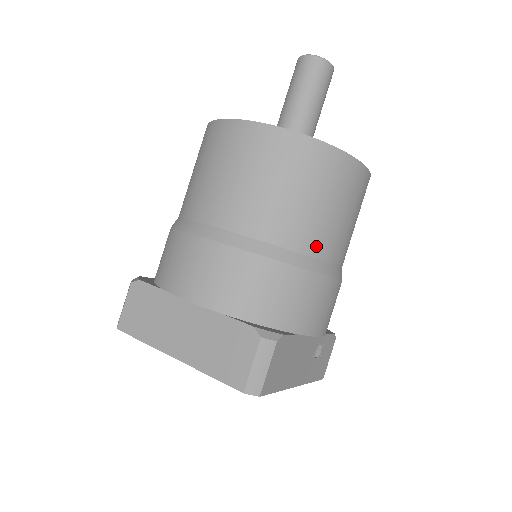
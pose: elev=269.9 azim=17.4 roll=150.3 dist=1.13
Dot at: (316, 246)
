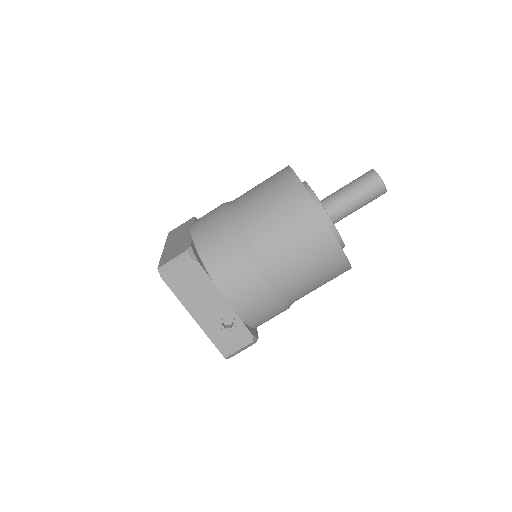
Dot at: (261, 244)
